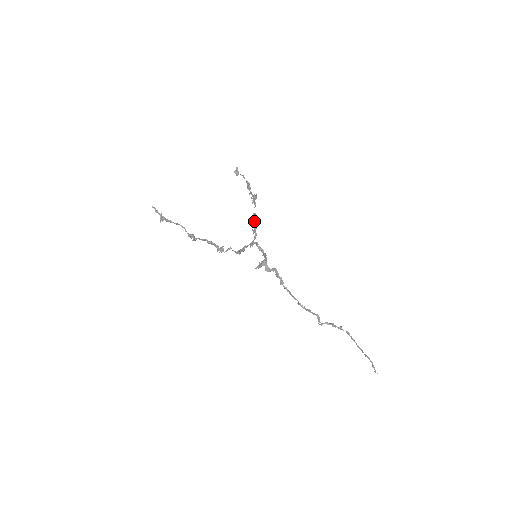
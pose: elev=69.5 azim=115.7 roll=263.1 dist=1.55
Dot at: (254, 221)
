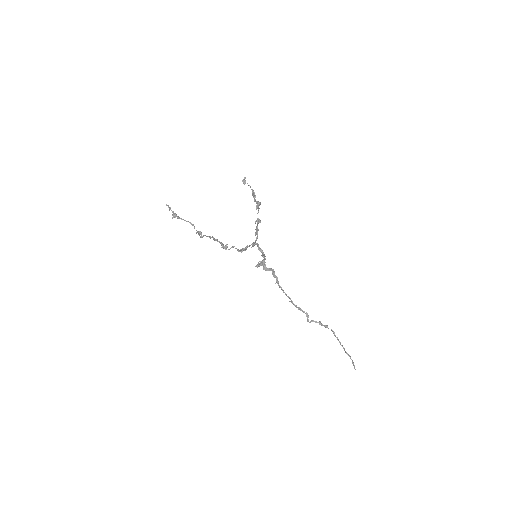
Dot at: (257, 224)
